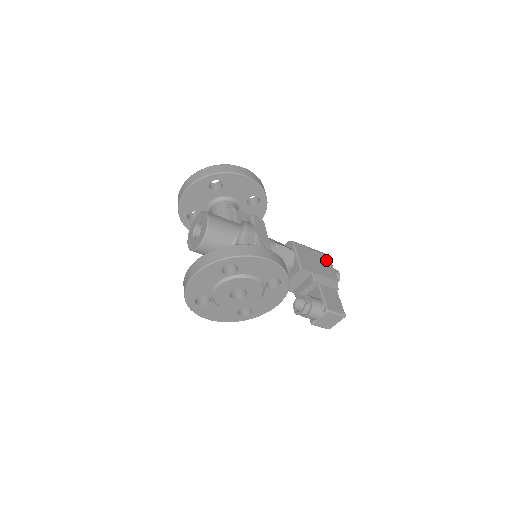
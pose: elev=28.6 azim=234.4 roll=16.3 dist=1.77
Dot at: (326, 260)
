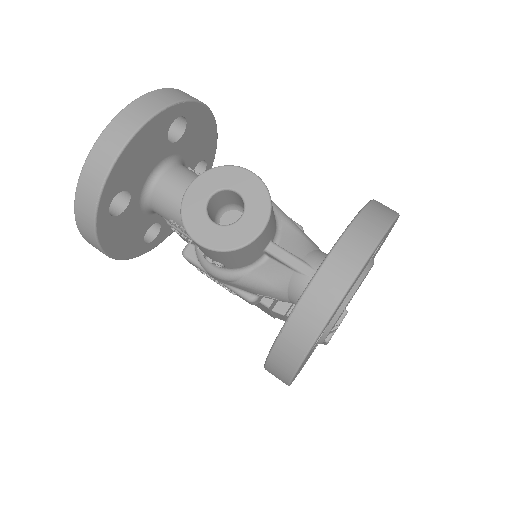
Dot at: occluded
